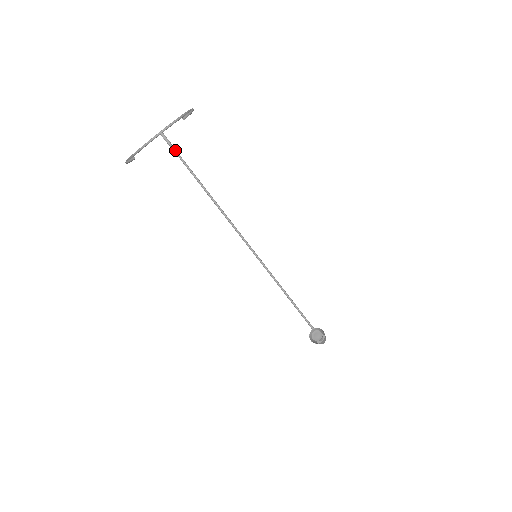
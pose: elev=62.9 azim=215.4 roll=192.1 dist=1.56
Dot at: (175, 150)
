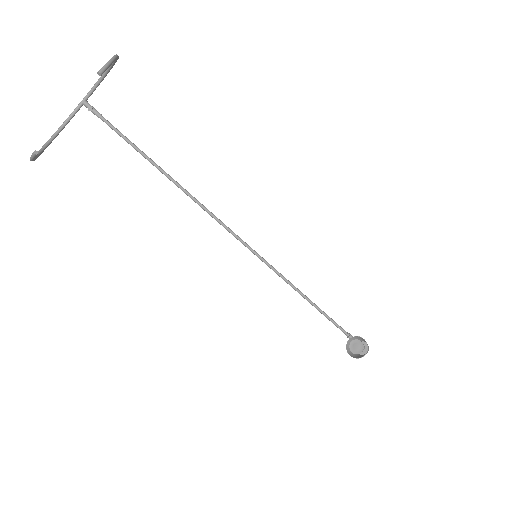
Dot at: (110, 124)
